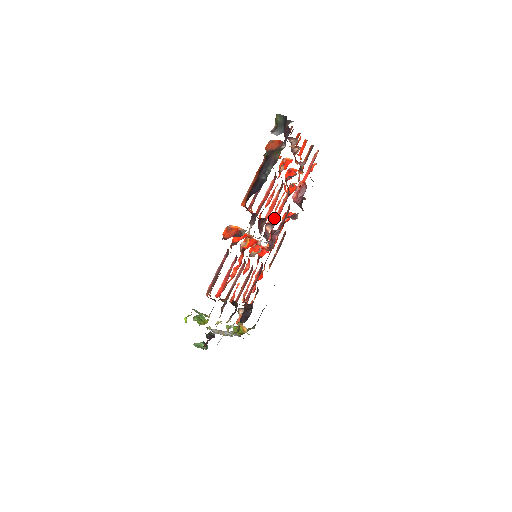
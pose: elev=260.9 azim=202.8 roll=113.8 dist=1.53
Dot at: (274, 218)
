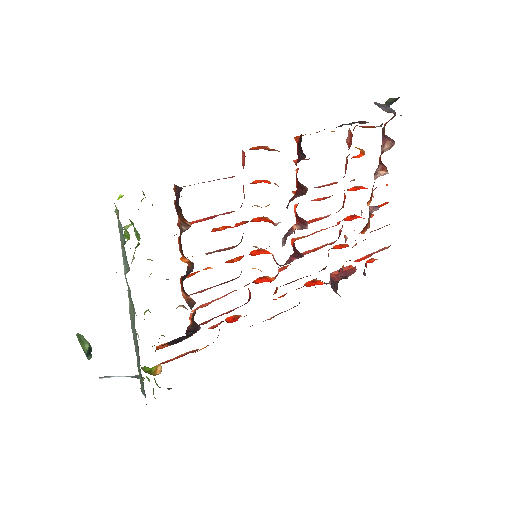
Dot at: (303, 252)
